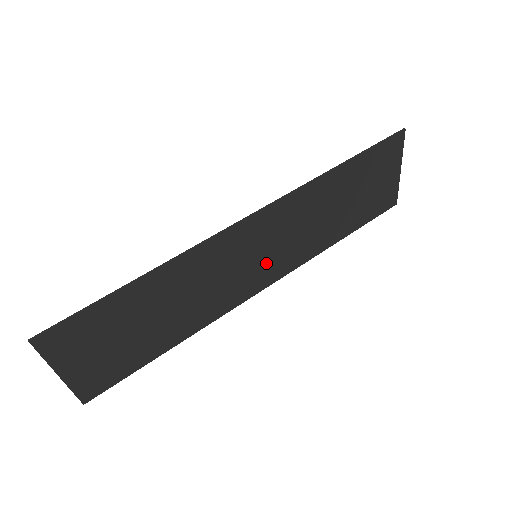
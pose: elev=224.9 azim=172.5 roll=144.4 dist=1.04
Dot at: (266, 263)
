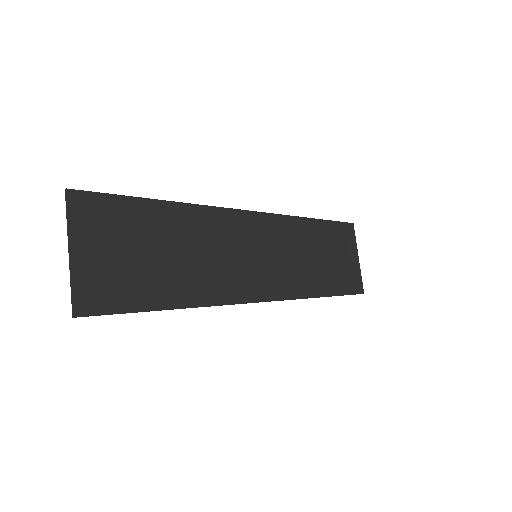
Dot at: (264, 270)
